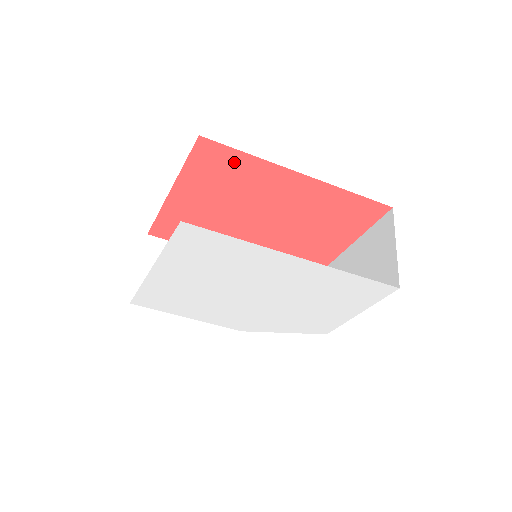
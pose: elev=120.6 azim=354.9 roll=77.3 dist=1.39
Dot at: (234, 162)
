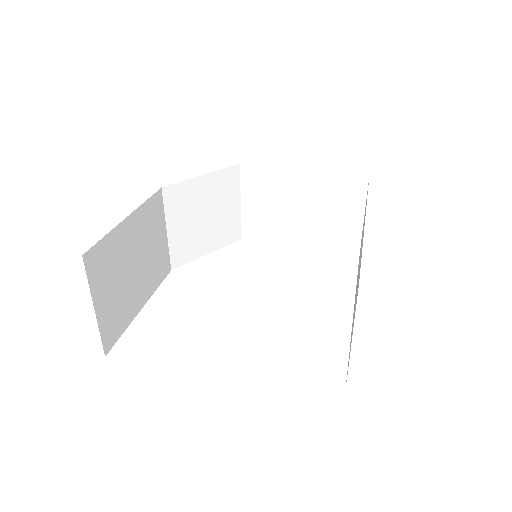
Dot at: occluded
